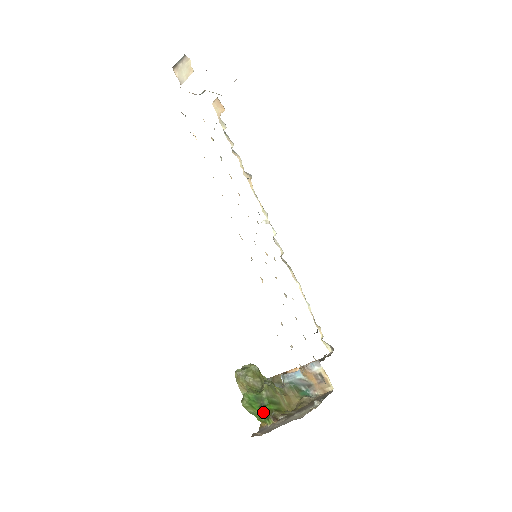
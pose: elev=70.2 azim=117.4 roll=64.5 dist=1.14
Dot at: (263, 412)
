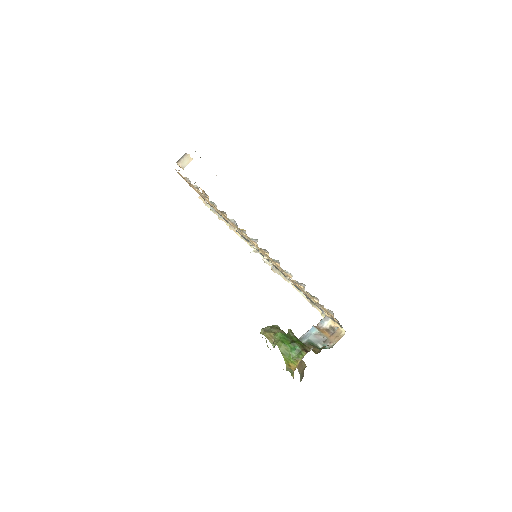
Dot at: (295, 347)
